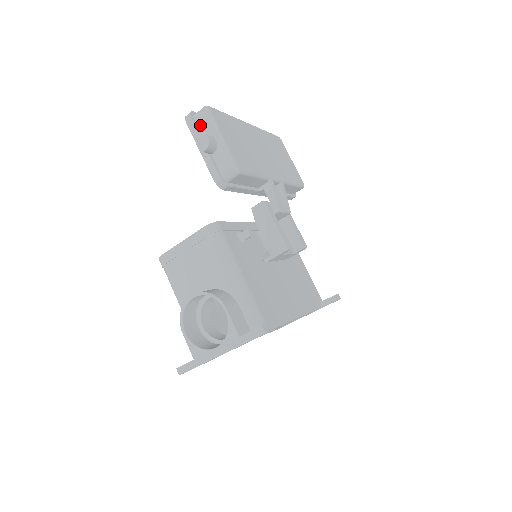
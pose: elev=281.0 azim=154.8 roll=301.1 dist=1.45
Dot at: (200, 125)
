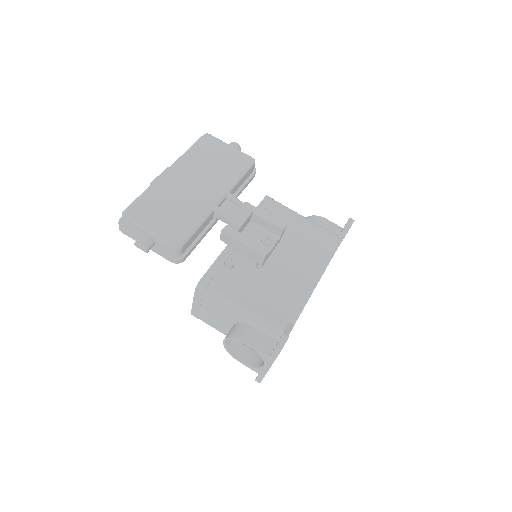
Dot at: (131, 229)
